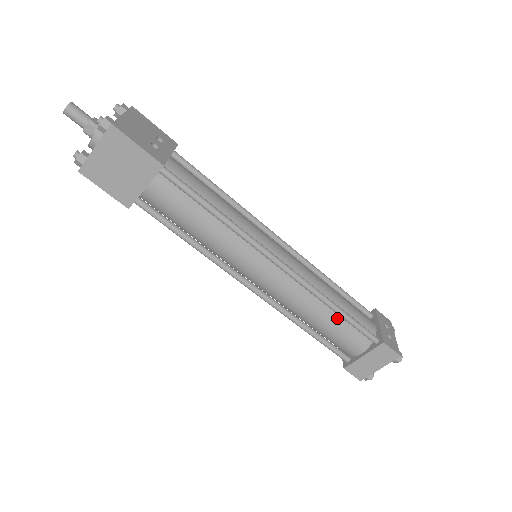
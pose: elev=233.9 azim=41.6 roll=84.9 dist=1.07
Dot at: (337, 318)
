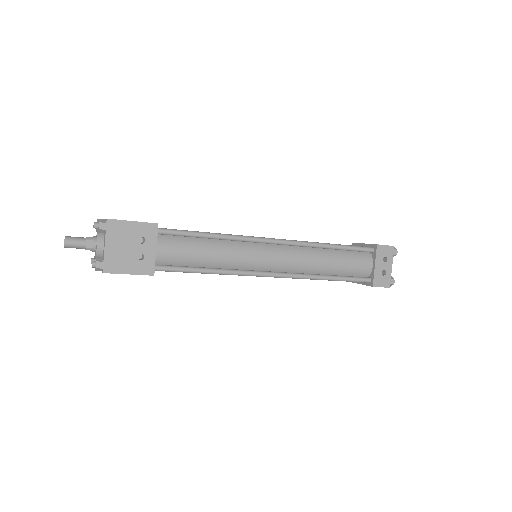
Dot at: occluded
